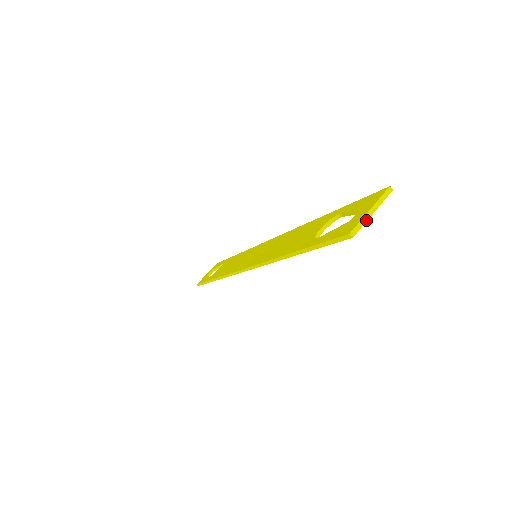
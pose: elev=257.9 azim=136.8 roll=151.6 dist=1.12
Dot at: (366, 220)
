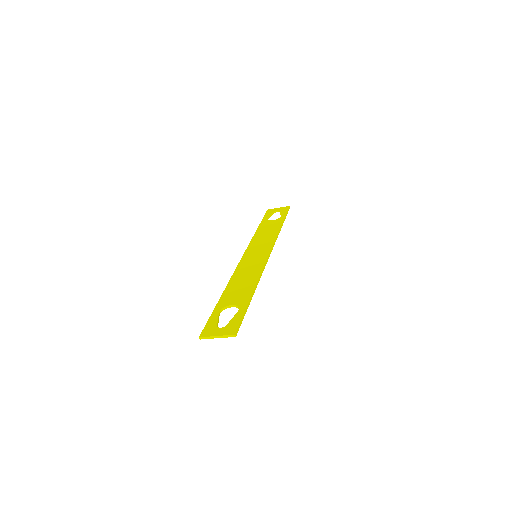
Dot at: (211, 338)
